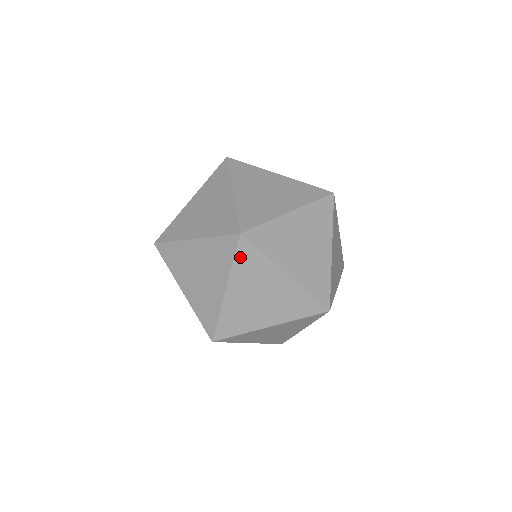
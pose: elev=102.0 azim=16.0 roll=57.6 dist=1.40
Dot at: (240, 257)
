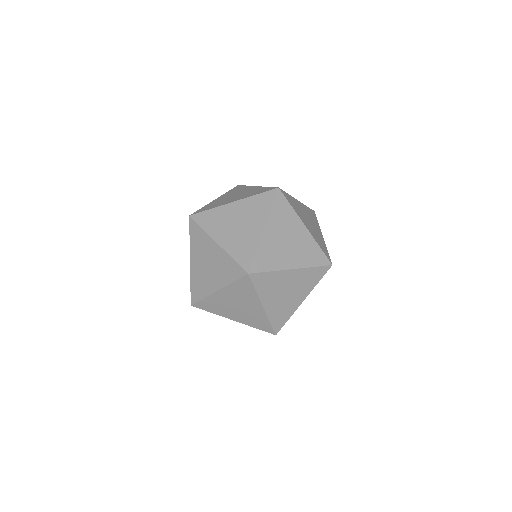
Dot at: (239, 283)
